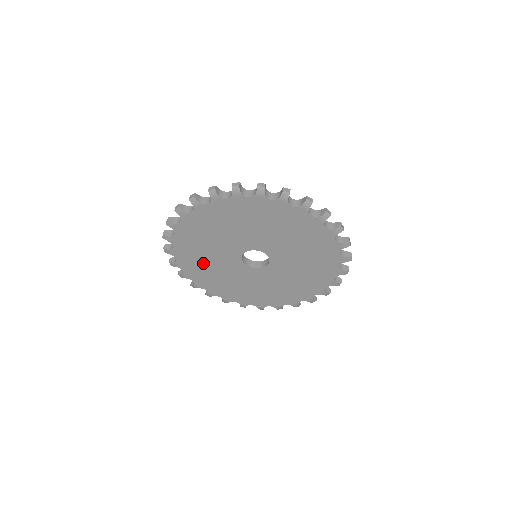
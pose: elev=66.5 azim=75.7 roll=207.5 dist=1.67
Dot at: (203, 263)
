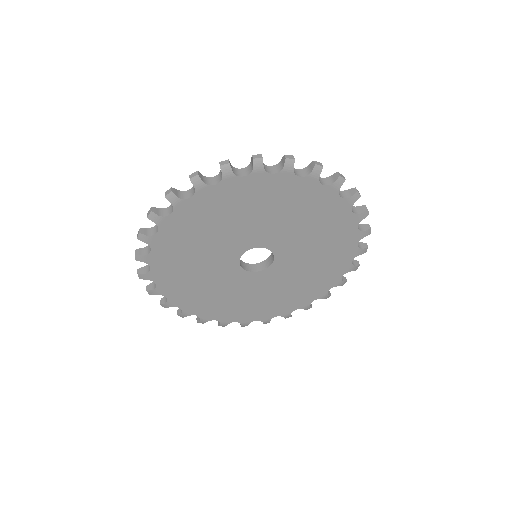
Dot at: (199, 290)
